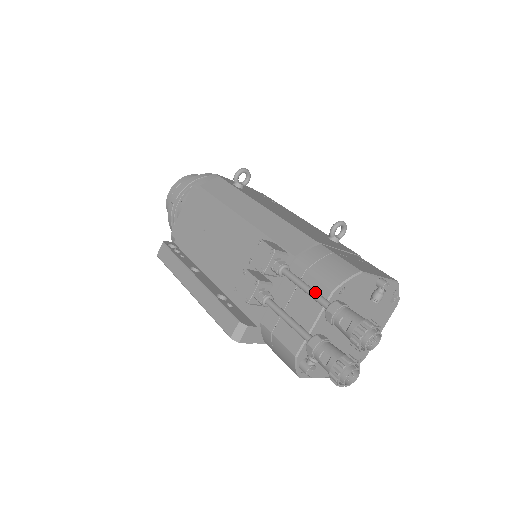
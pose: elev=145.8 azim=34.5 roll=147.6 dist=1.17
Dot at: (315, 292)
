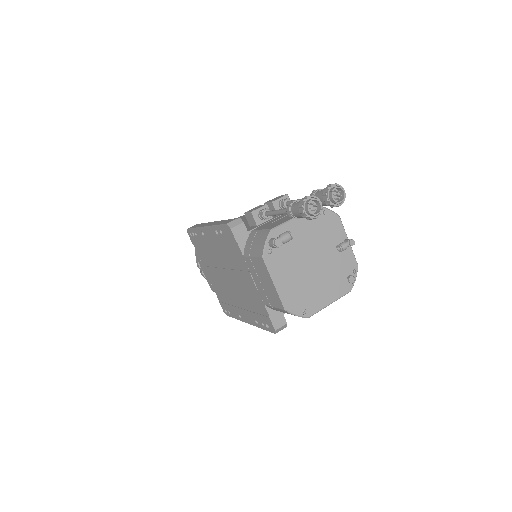
Dot at: occluded
